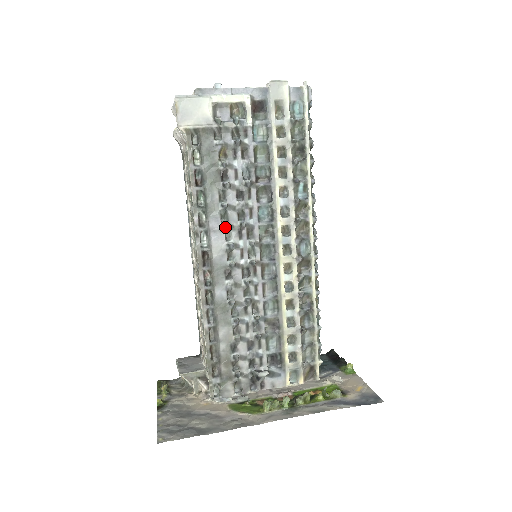
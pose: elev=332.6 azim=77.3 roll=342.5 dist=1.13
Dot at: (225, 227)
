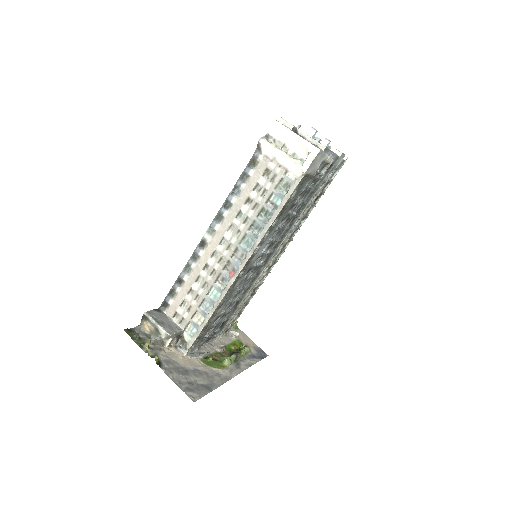
Dot at: (271, 242)
